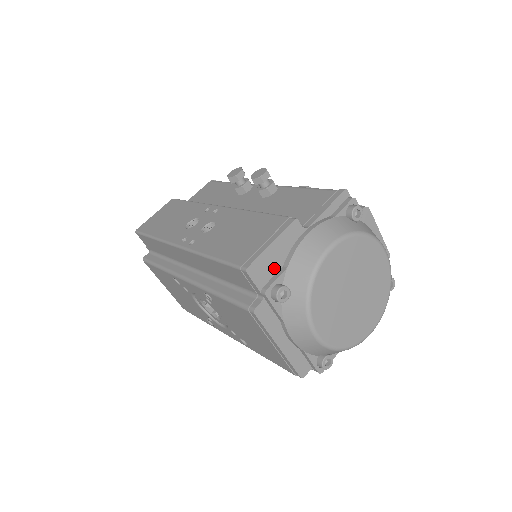
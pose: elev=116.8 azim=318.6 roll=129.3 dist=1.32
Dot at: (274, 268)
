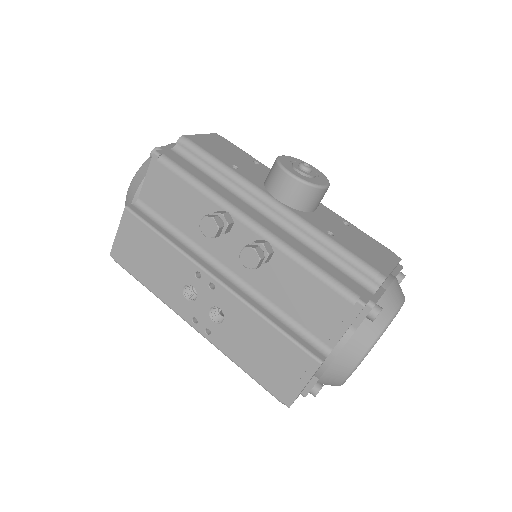
Dot at: (308, 383)
